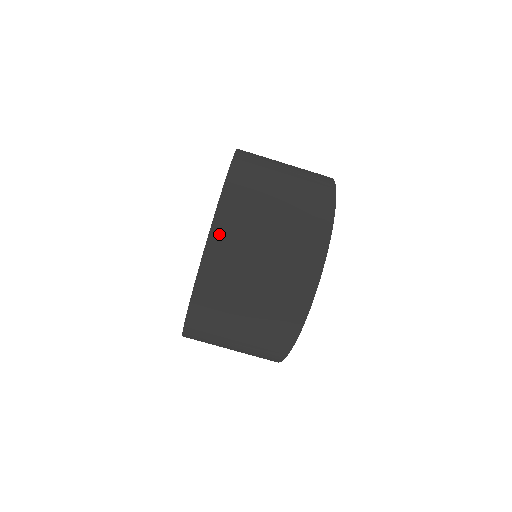
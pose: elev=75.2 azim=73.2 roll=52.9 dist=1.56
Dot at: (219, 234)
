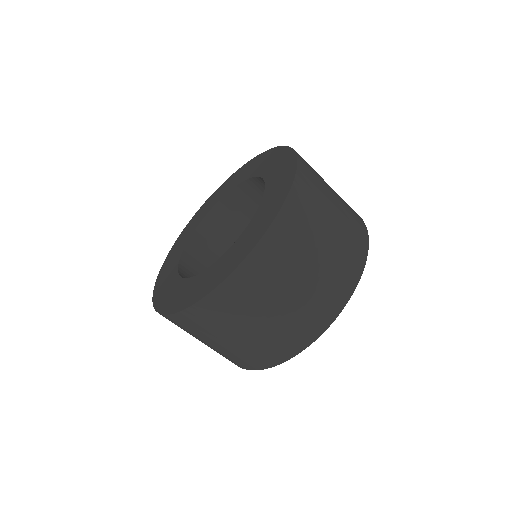
Dot at: (301, 184)
